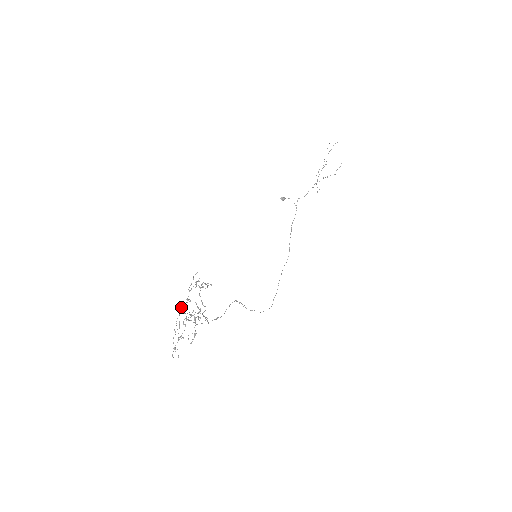
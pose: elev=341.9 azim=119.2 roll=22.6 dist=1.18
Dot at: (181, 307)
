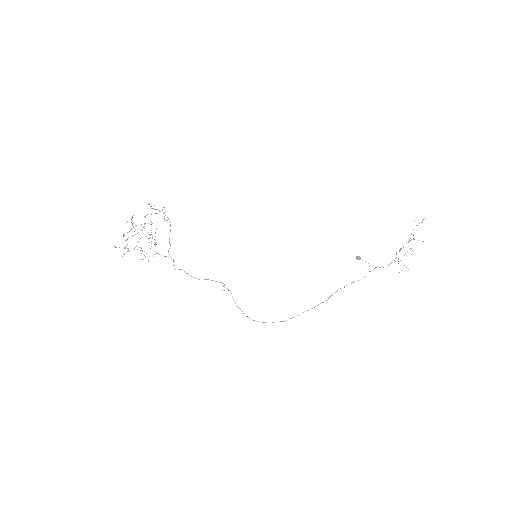
Dot at: (144, 223)
